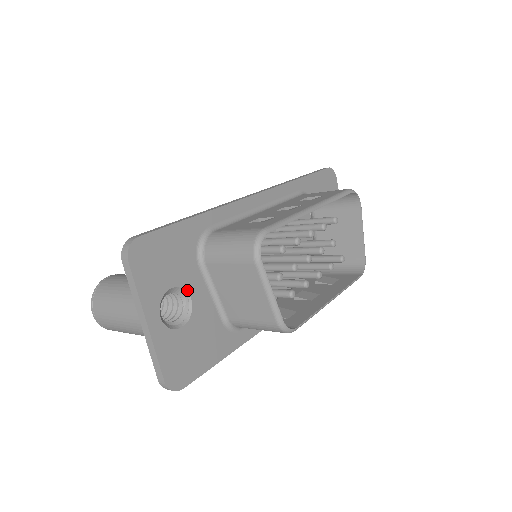
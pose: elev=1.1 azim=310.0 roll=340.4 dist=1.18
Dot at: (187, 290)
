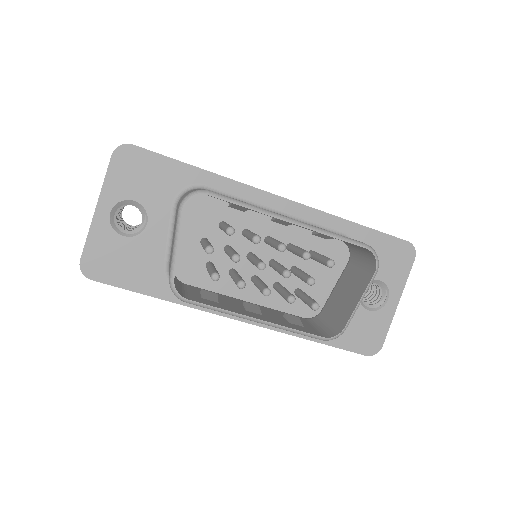
Dot at: (148, 214)
